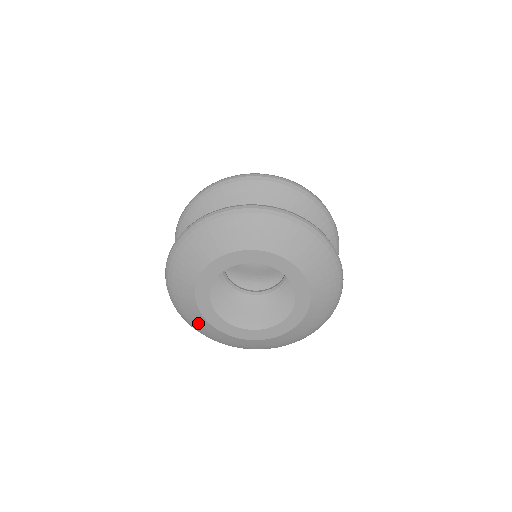
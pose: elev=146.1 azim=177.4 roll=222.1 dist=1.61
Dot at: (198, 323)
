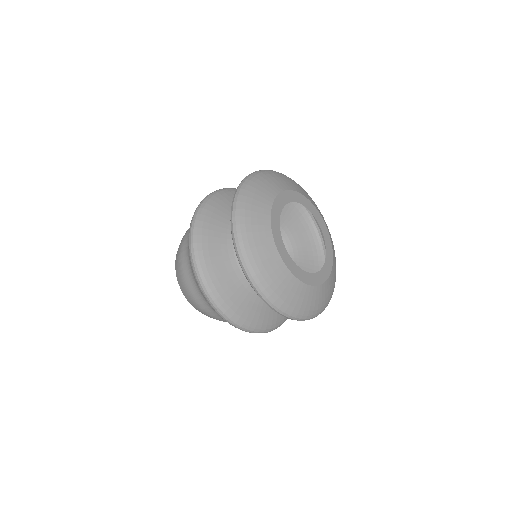
Dot at: (303, 298)
